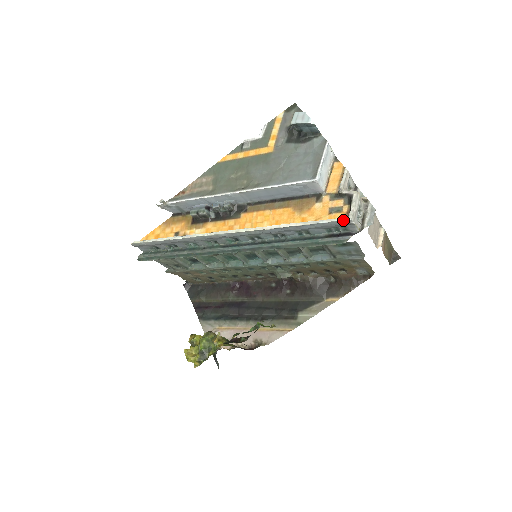
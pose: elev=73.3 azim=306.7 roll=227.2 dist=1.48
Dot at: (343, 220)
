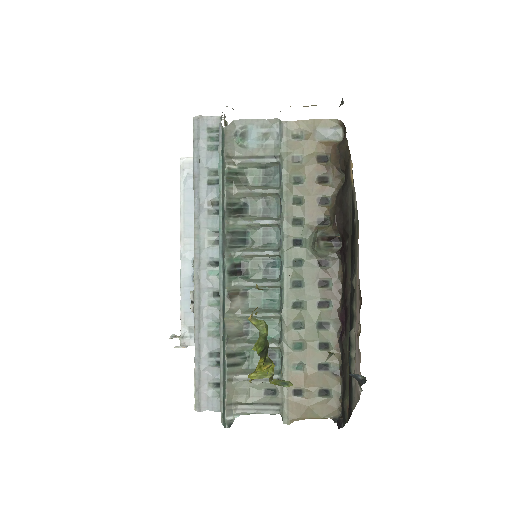
Dot at: (193, 125)
